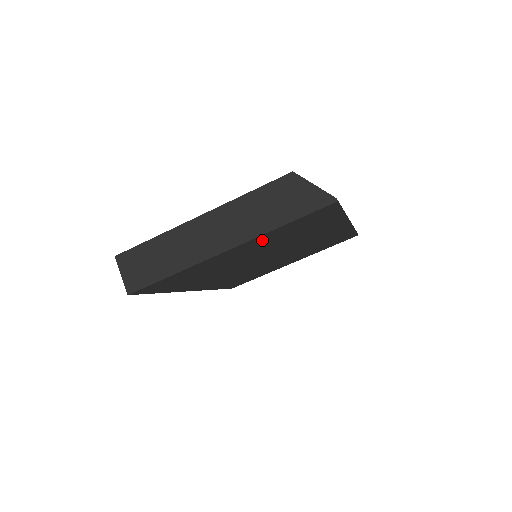
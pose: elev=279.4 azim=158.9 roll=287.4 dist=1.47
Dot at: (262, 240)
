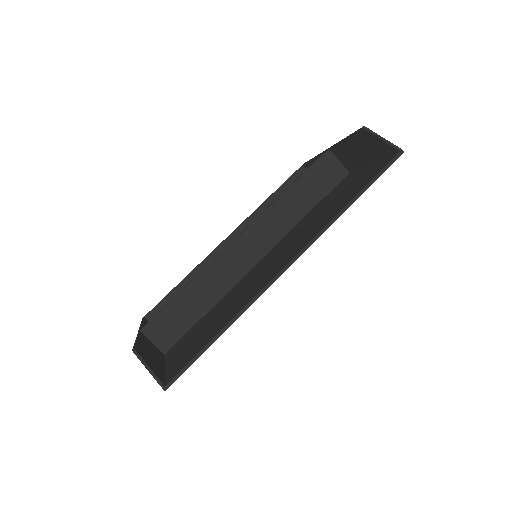
Dot at: occluded
